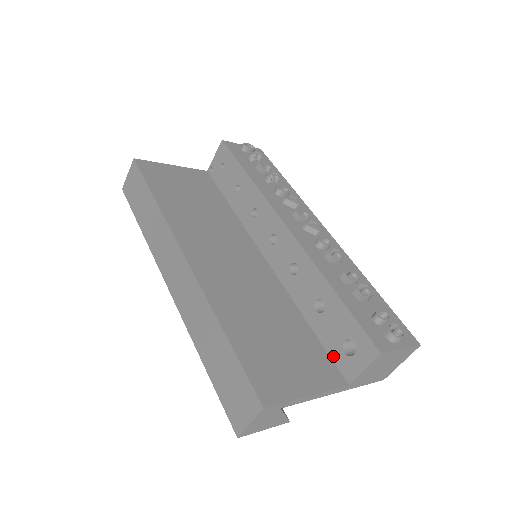
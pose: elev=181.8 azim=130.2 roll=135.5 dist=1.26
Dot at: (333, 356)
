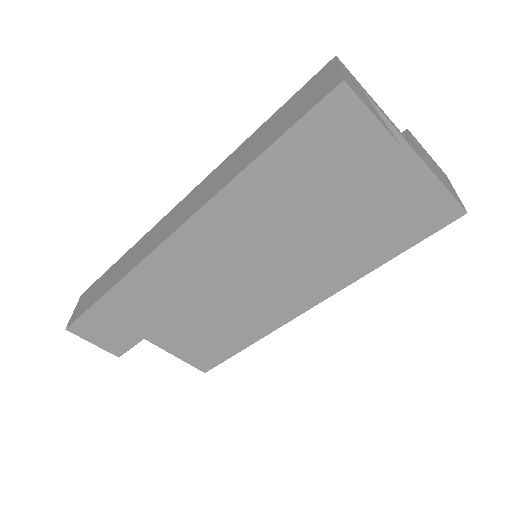
Dot at: occluded
